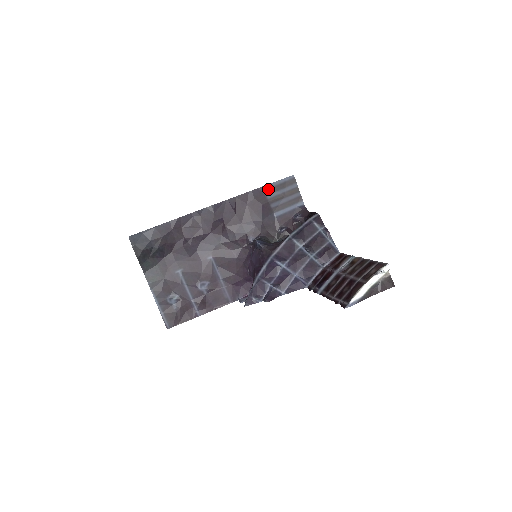
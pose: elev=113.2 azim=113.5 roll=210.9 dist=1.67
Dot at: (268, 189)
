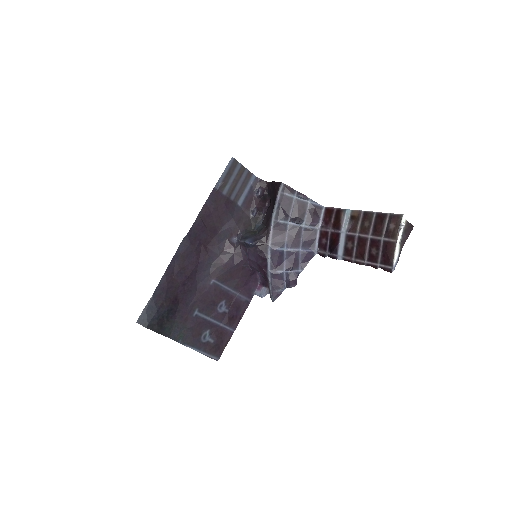
Dot at: (220, 186)
